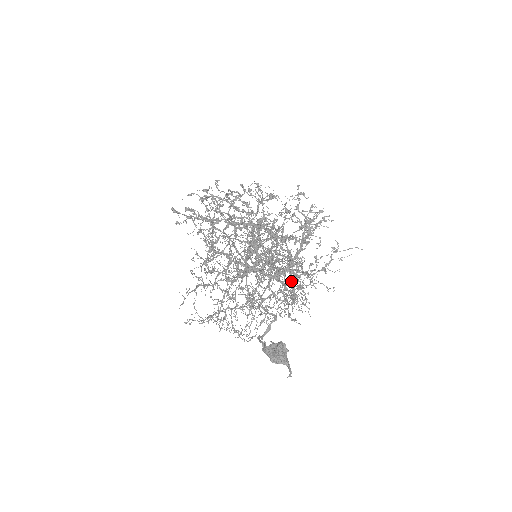
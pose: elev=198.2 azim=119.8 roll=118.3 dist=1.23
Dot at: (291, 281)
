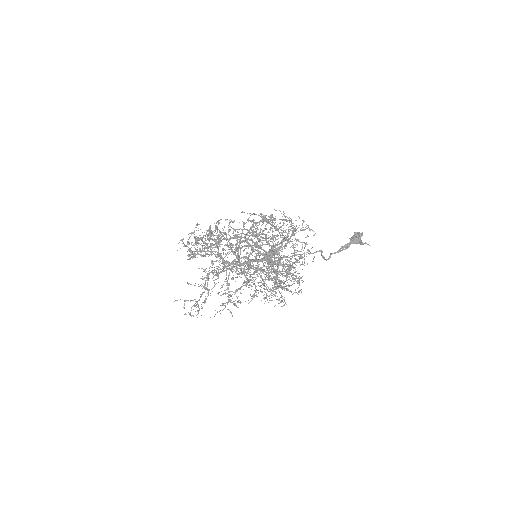
Dot at: (280, 264)
